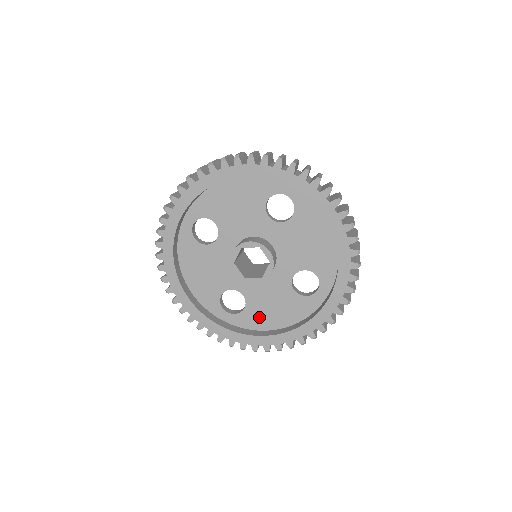
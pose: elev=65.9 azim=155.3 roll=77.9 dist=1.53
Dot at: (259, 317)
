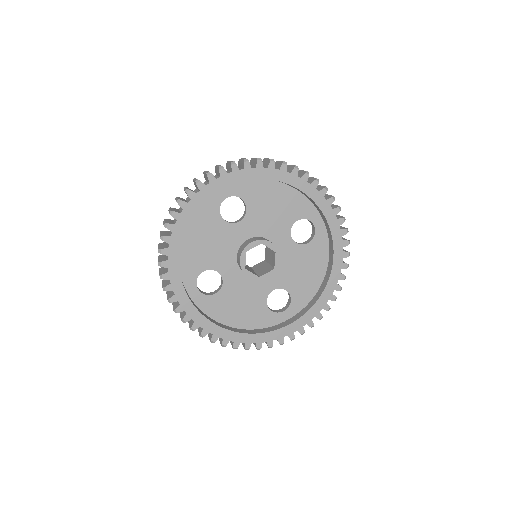
Dot at: (222, 308)
